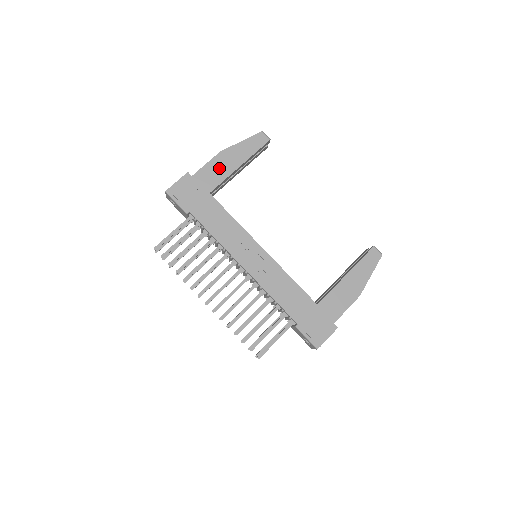
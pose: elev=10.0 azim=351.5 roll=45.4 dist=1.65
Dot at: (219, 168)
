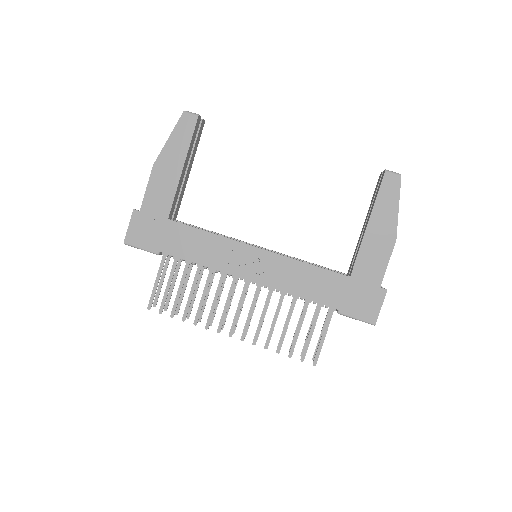
Dot at: (162, 185)
